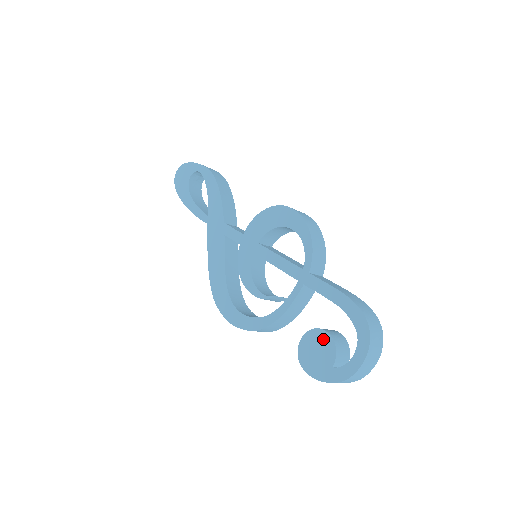
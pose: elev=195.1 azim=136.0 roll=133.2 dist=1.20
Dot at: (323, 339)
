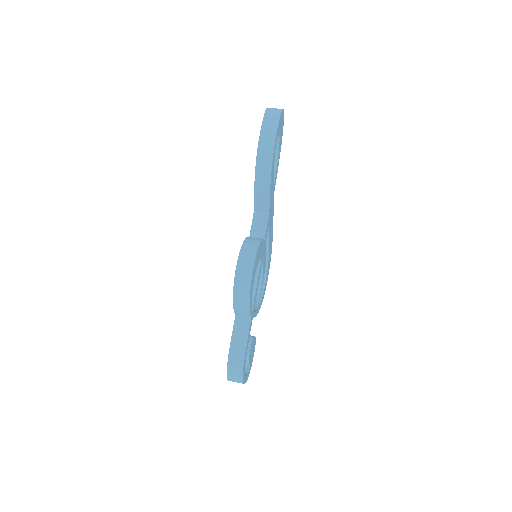
Dot at: occluded
